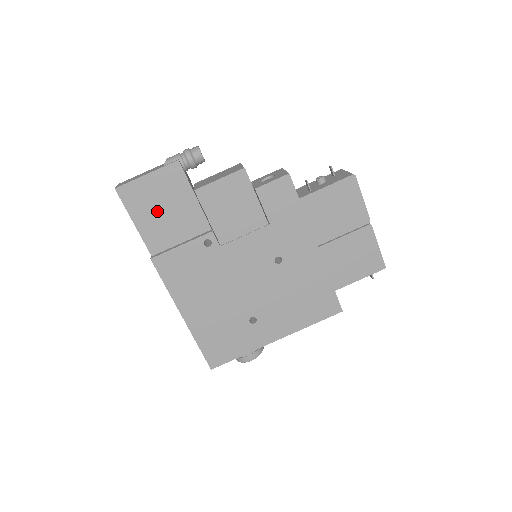
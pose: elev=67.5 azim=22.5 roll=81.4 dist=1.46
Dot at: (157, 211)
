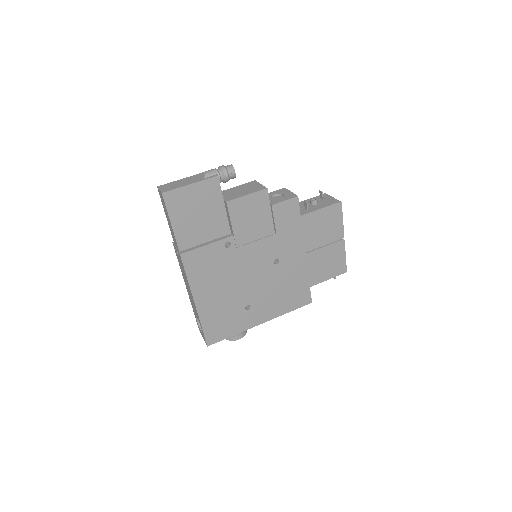
Dot at: (192, 215)
